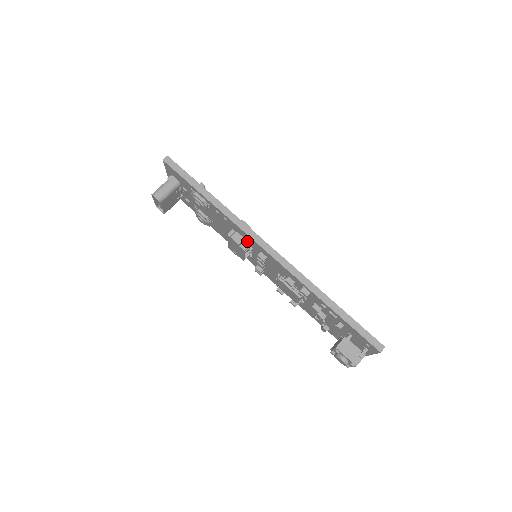
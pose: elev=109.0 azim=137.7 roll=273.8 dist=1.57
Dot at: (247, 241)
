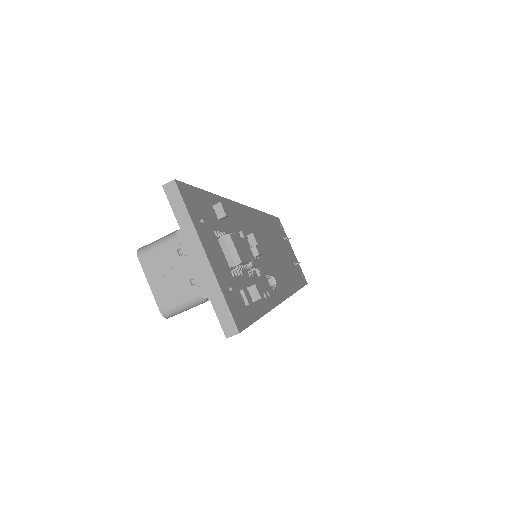
Dot at: occluded
